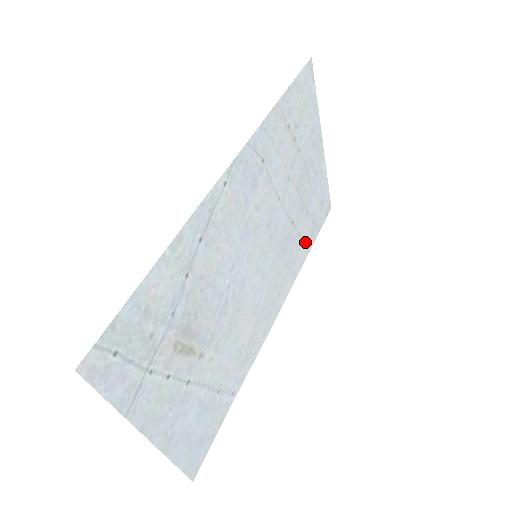
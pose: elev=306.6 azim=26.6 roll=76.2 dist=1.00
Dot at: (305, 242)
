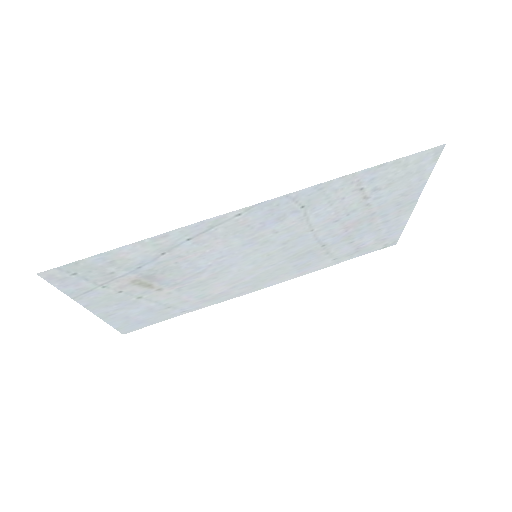
Dot at: (335, 258)
